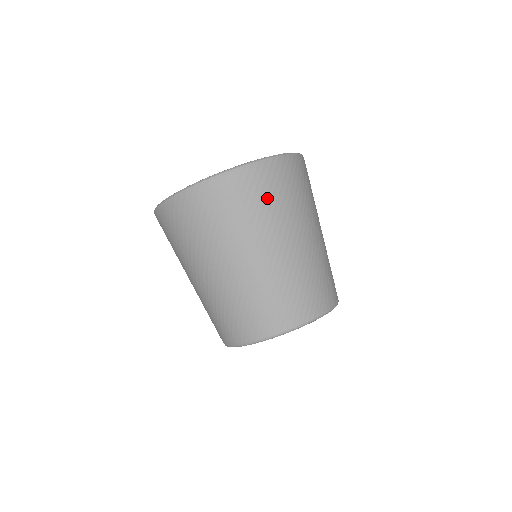
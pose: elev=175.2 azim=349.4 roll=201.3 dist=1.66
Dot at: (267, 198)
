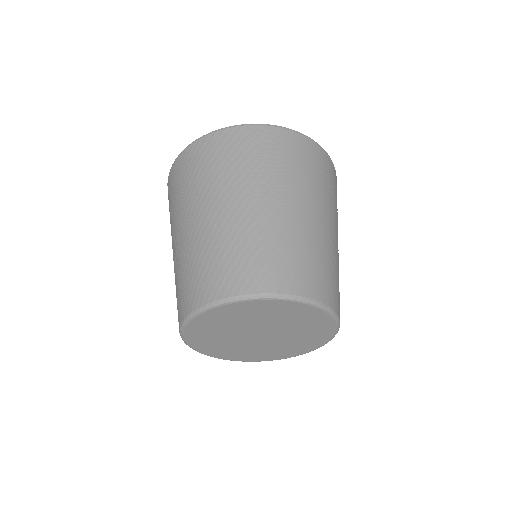
Dot at: (335, 194)
